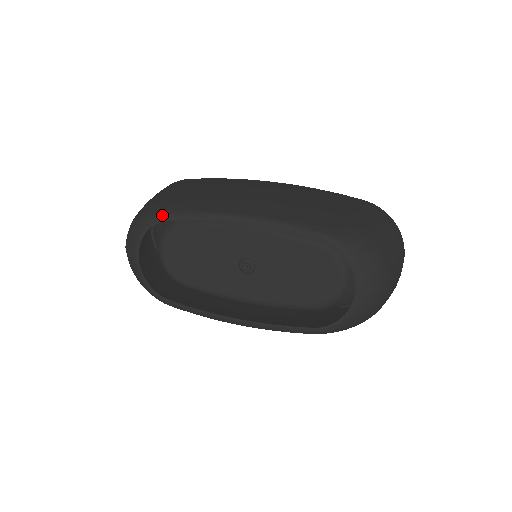
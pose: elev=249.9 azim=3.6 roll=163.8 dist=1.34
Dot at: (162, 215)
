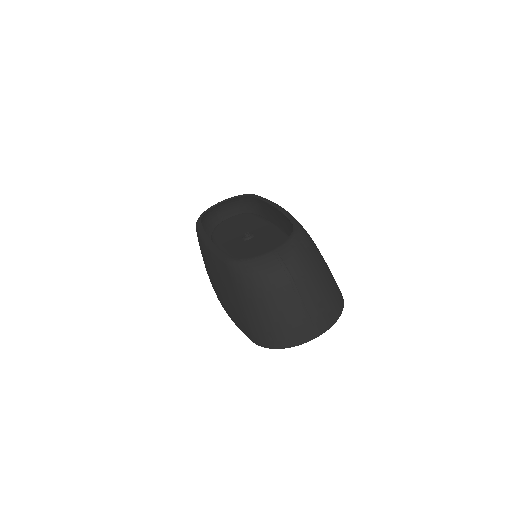
Dot at: (253, 194)
